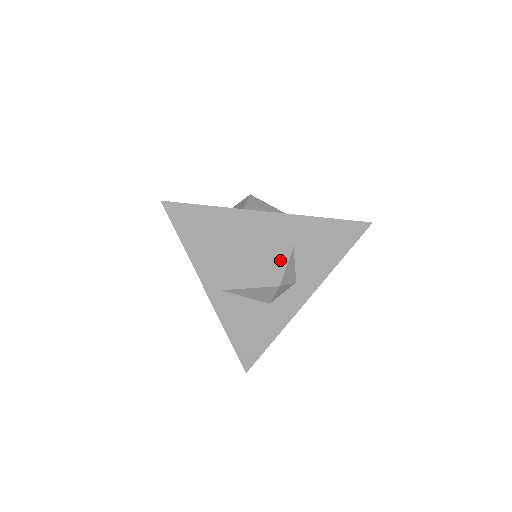
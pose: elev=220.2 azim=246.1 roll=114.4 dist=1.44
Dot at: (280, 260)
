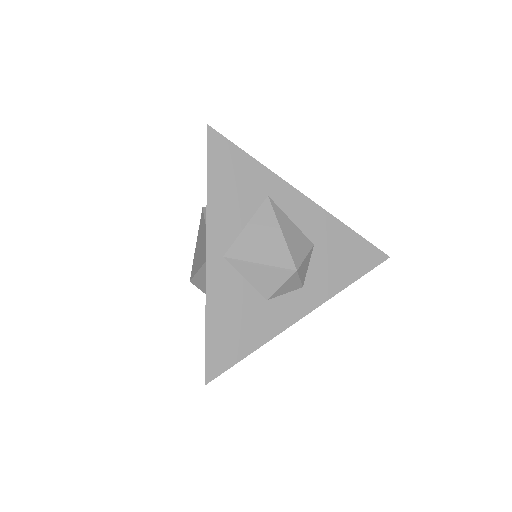
Dot at: (301, 248)
